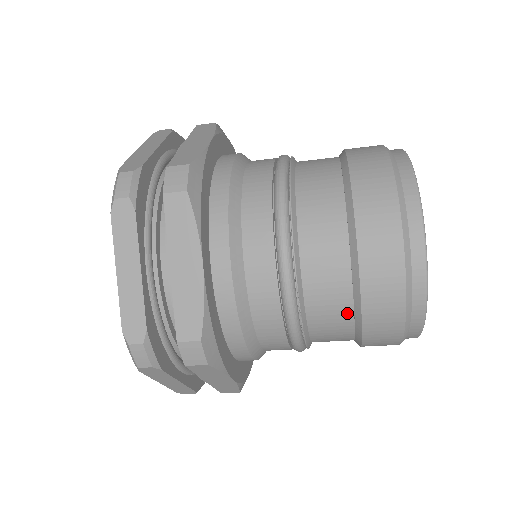
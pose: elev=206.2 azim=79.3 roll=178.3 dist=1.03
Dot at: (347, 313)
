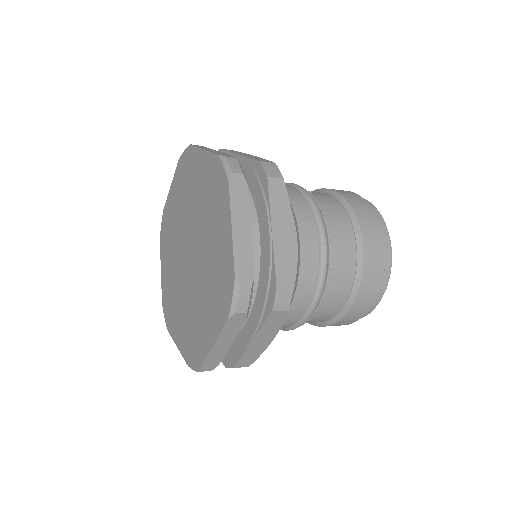
Dot at: occluded
